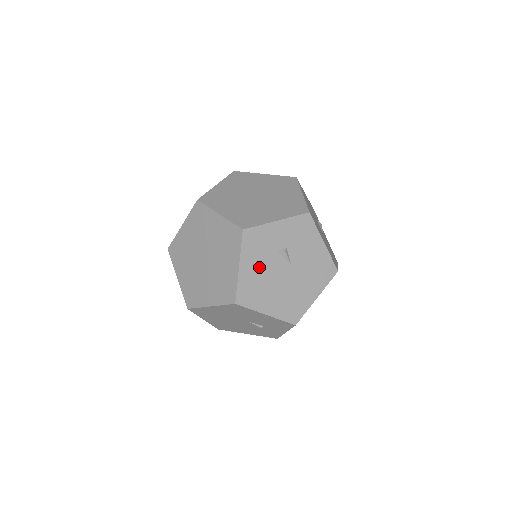
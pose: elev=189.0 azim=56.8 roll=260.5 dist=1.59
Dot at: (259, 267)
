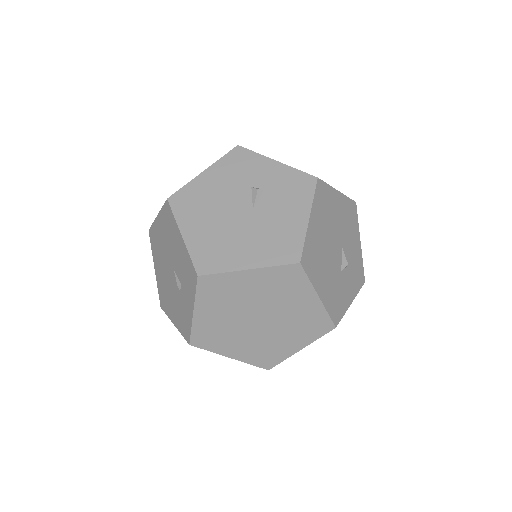
Dot at: (220, 186)
